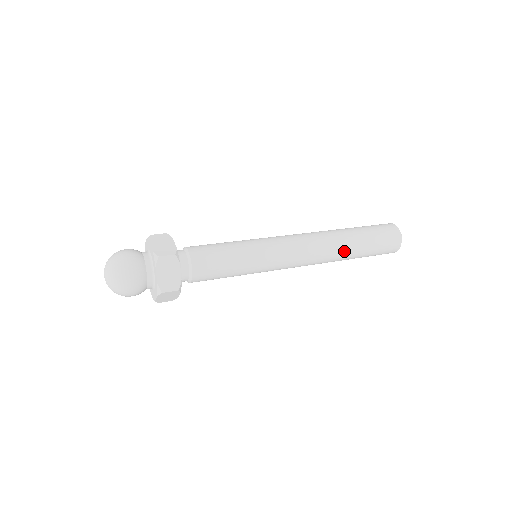
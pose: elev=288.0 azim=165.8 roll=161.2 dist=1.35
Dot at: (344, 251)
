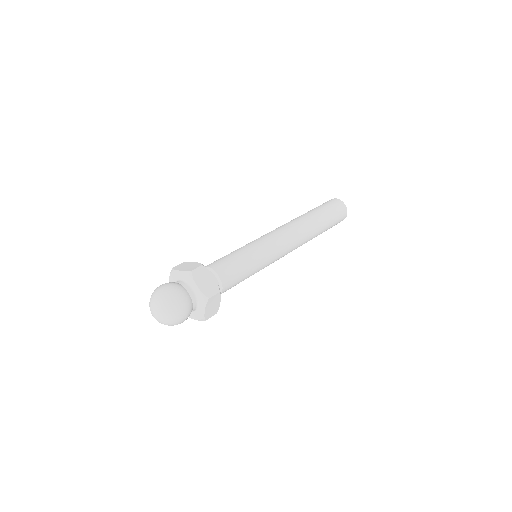
Dot at: (314, 225)
